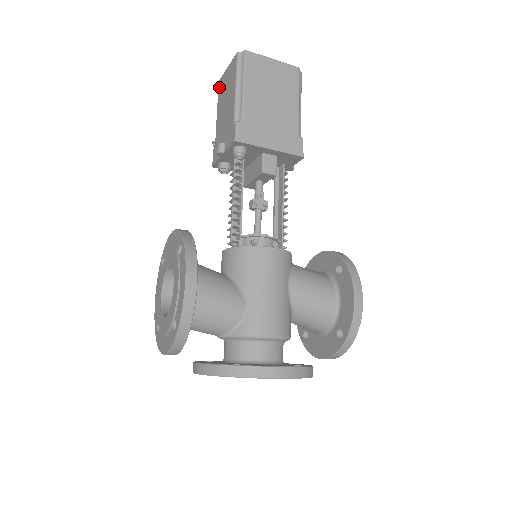
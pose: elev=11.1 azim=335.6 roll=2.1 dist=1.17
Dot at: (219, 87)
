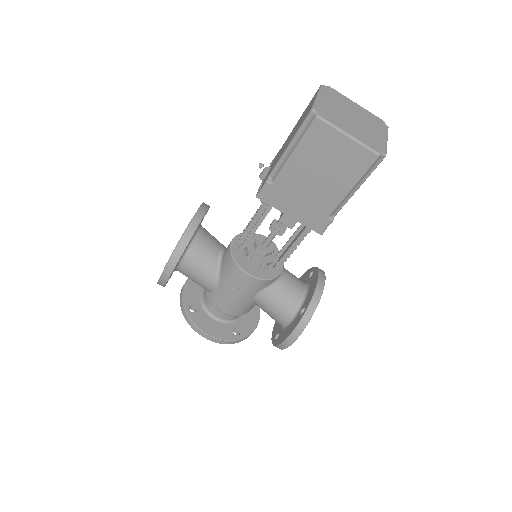
Dot at: (314, 96)
